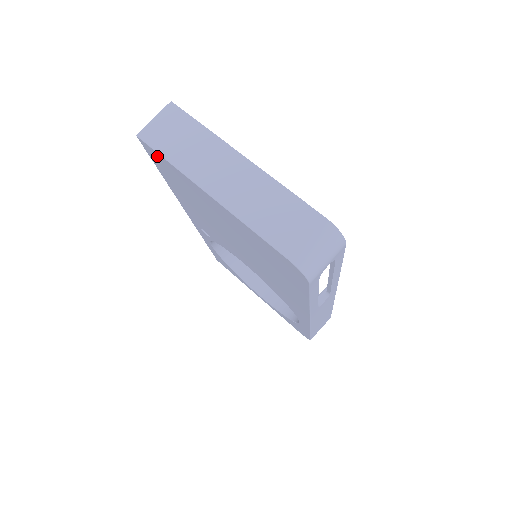
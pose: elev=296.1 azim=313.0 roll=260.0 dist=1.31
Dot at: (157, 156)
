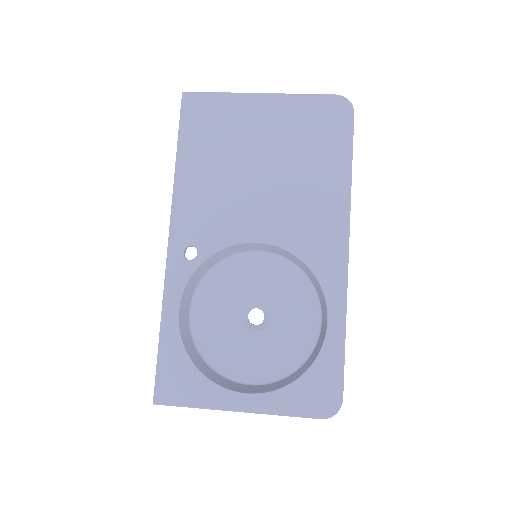
Dot at: (200, 101)
